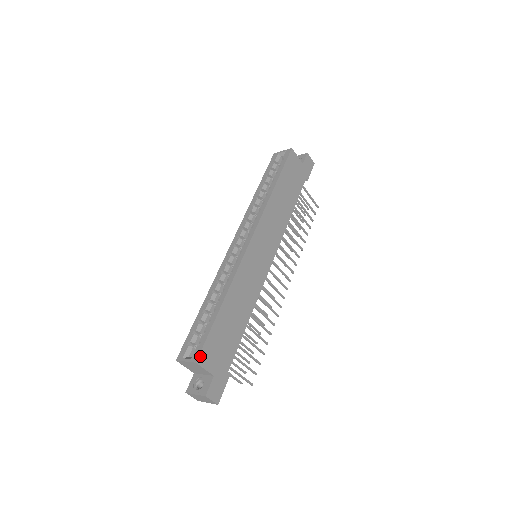
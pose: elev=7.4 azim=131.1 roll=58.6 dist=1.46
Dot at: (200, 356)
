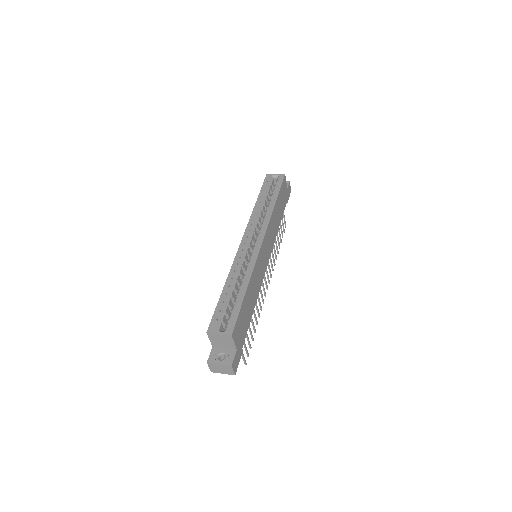
Dot at: (234, 330)
